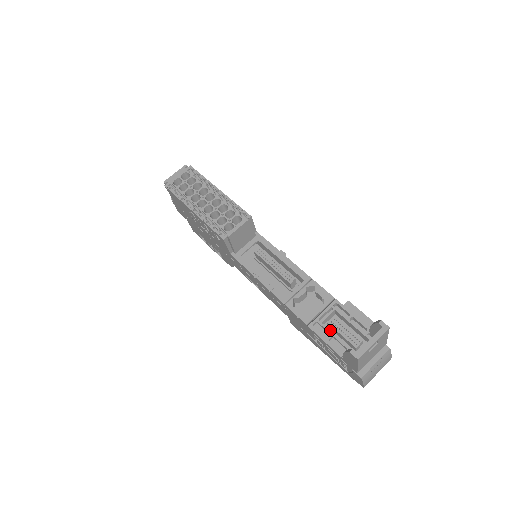
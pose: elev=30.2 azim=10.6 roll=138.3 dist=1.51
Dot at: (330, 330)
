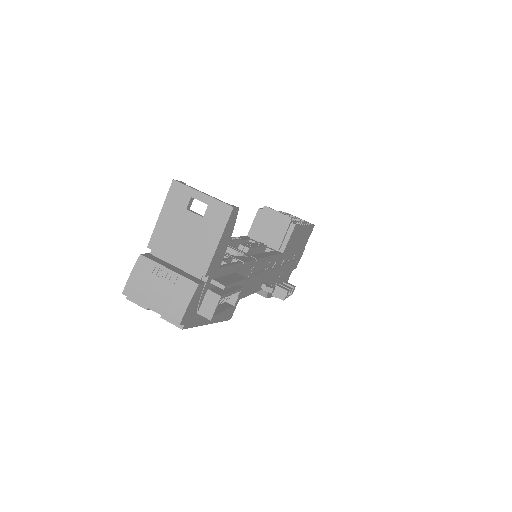
Dot at: occluded
